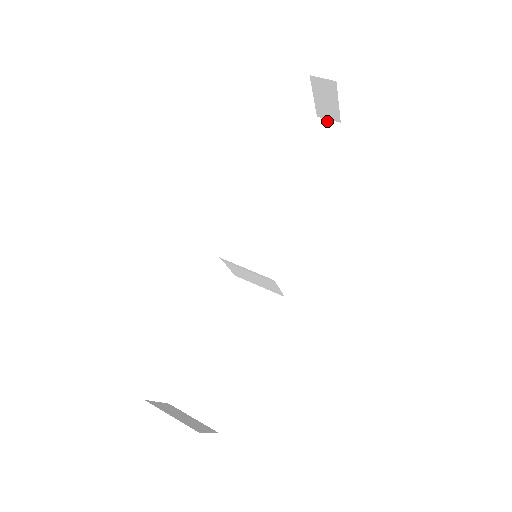
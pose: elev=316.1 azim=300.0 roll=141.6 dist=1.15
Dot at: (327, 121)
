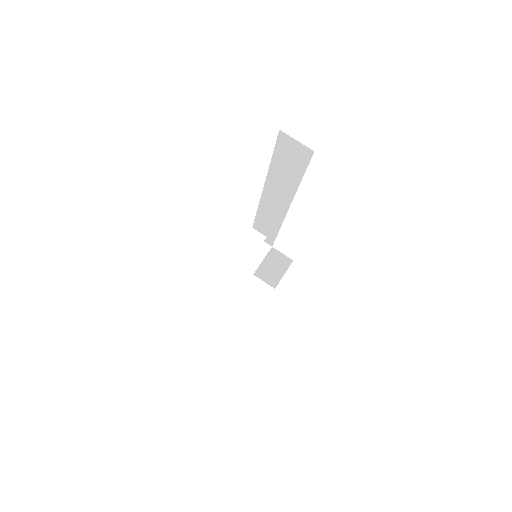
Dot at: (295, 142)
